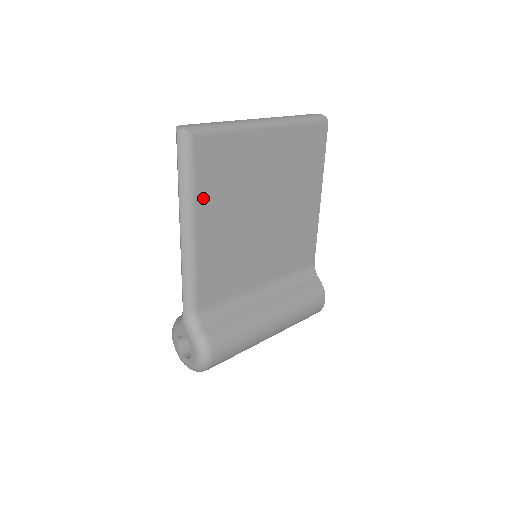
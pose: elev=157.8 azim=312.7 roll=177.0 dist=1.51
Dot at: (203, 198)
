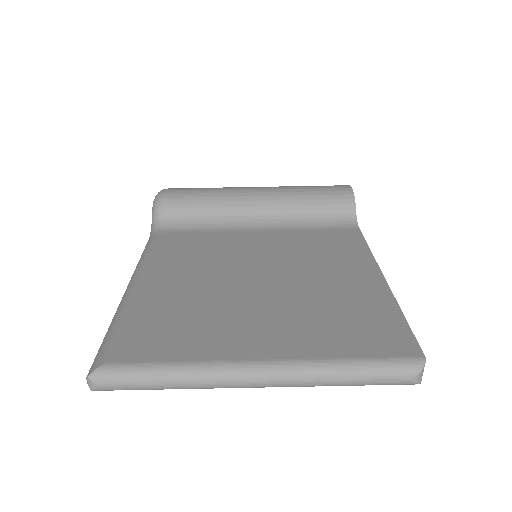
Dot at: occluded
